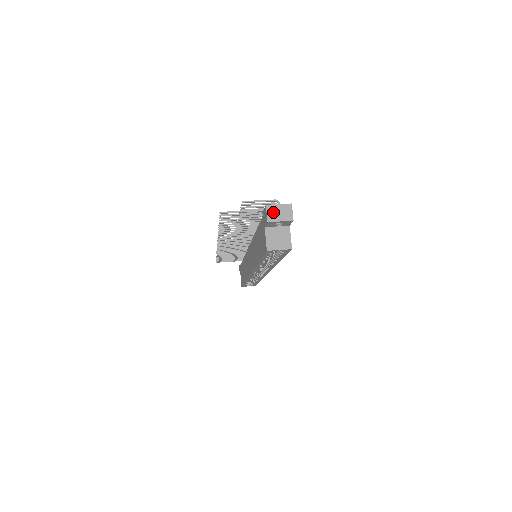
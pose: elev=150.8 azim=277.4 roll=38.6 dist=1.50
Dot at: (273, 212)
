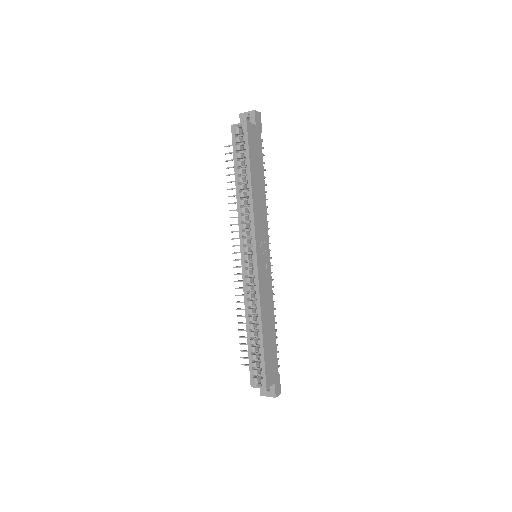
Dot at: occluded
